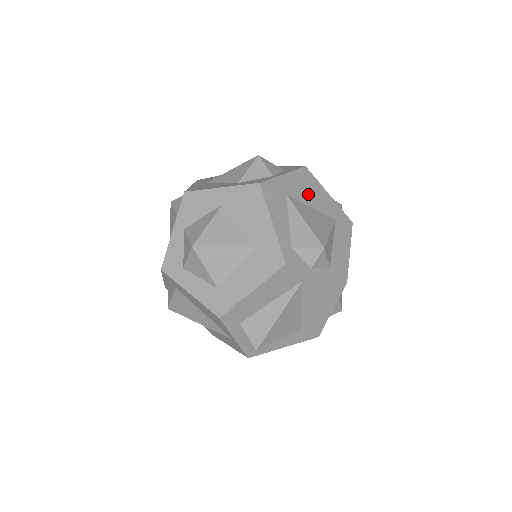
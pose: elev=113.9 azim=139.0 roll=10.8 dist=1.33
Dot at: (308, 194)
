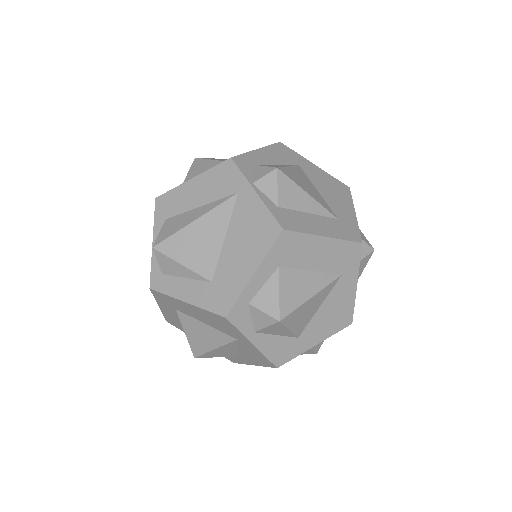
Dot at: (326, 188)
